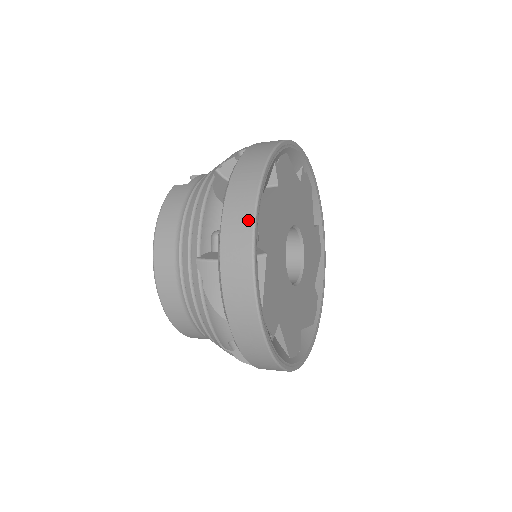
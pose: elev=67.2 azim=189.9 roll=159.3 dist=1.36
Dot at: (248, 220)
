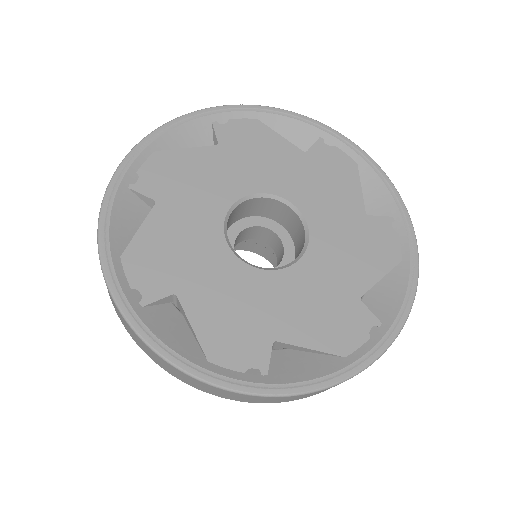
Dot at: (109, 293)
